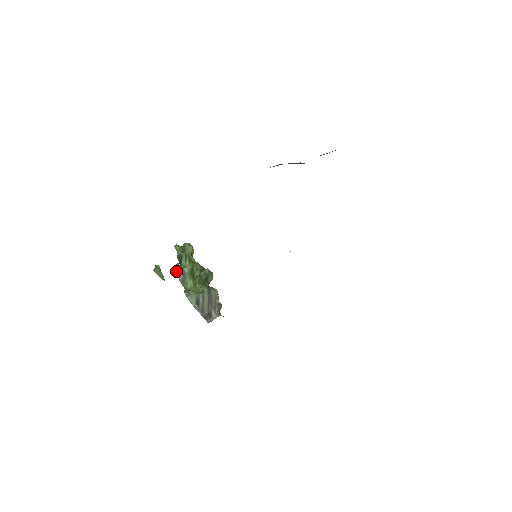
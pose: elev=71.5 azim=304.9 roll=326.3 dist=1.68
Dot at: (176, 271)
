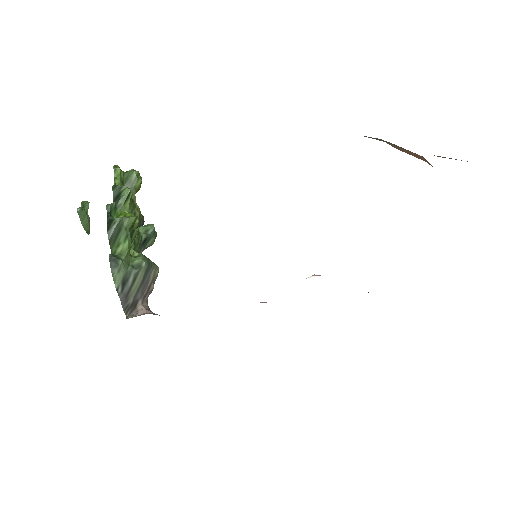
Dot at: (107, 215)
